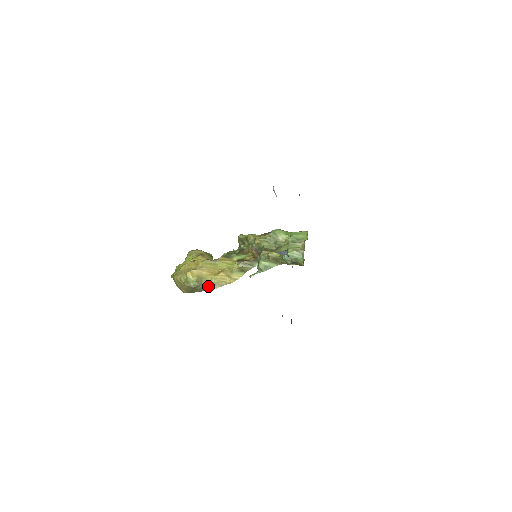
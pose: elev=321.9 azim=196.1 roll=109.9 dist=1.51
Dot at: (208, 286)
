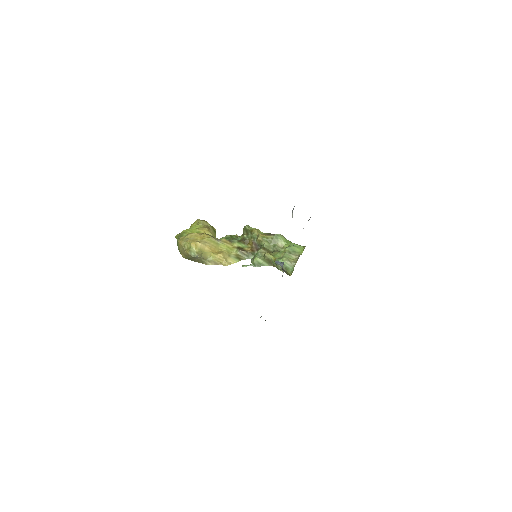
Dot at: (205, 260)
